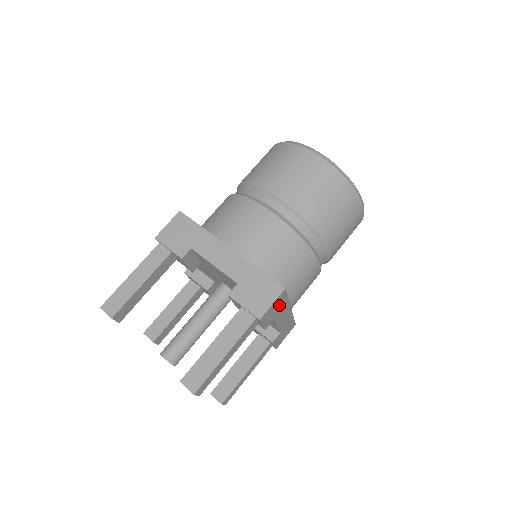
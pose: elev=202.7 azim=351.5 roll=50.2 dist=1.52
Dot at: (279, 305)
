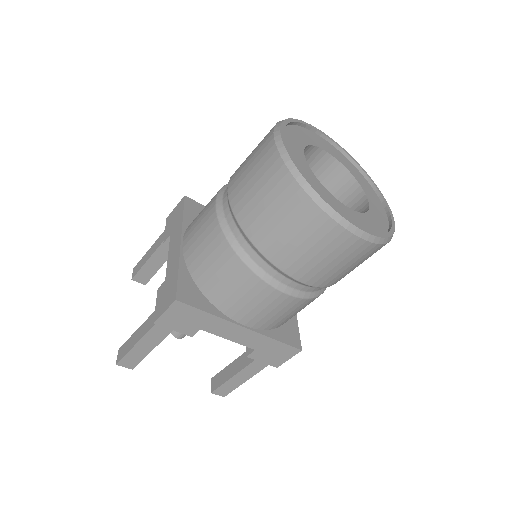
Dot at: (190, 316)
